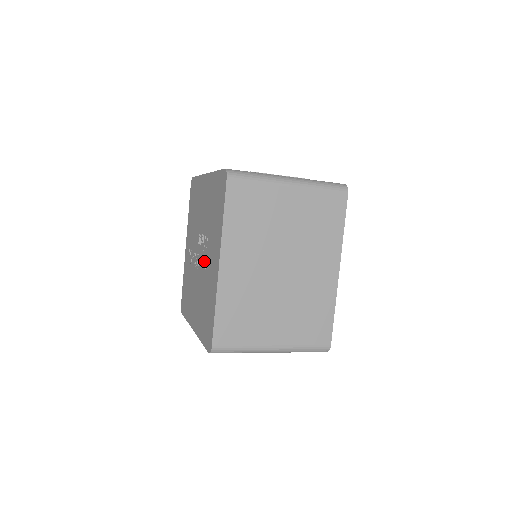
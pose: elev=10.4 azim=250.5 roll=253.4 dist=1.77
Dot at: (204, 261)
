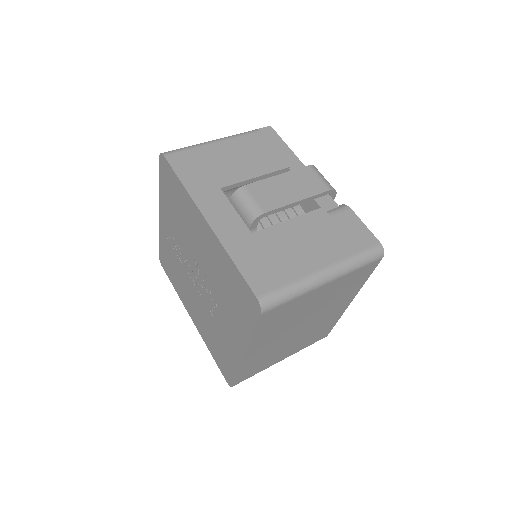
Dot at: (210, 304)
